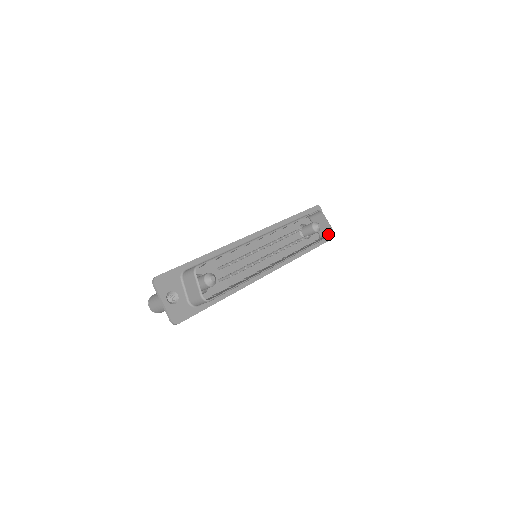
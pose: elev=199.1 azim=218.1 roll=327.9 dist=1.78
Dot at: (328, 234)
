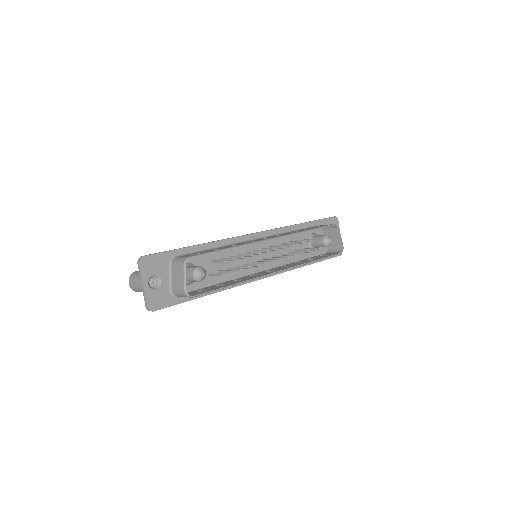
Dot at: (337, 251)
